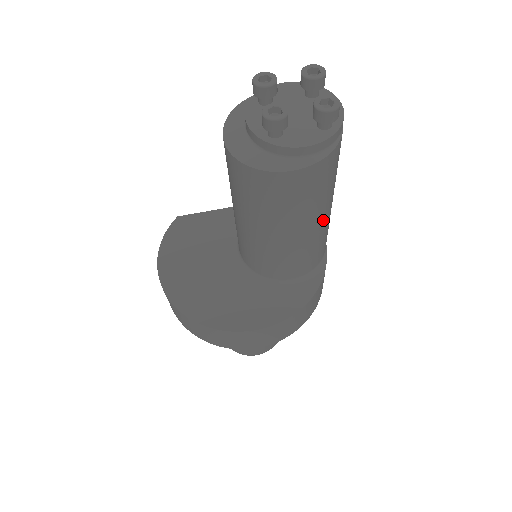
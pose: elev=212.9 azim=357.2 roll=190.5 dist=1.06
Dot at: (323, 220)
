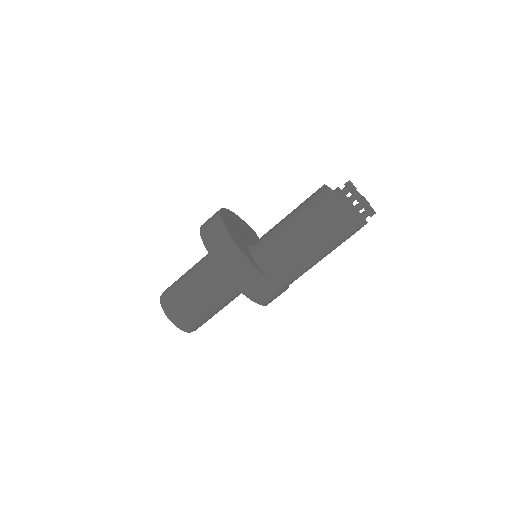
Dot at: (307, 244)
